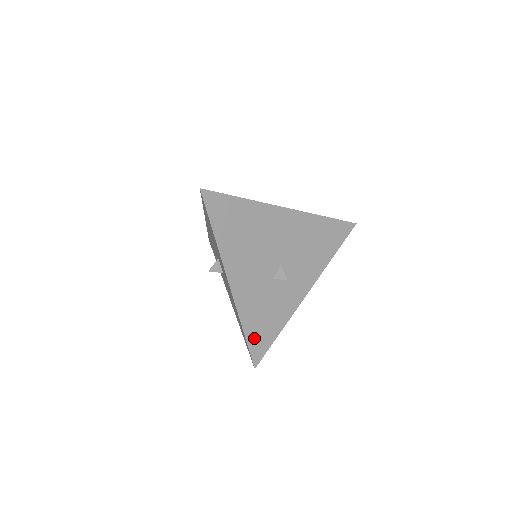
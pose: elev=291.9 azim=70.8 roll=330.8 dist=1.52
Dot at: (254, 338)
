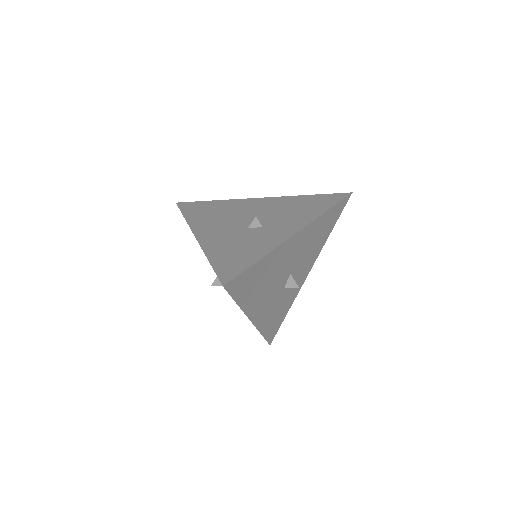
Dot at: (269, 332)
